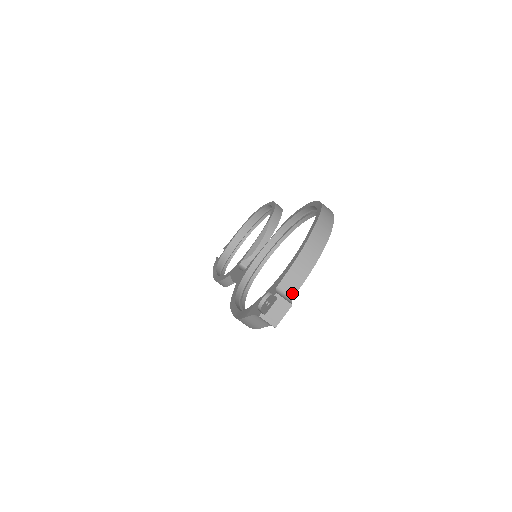
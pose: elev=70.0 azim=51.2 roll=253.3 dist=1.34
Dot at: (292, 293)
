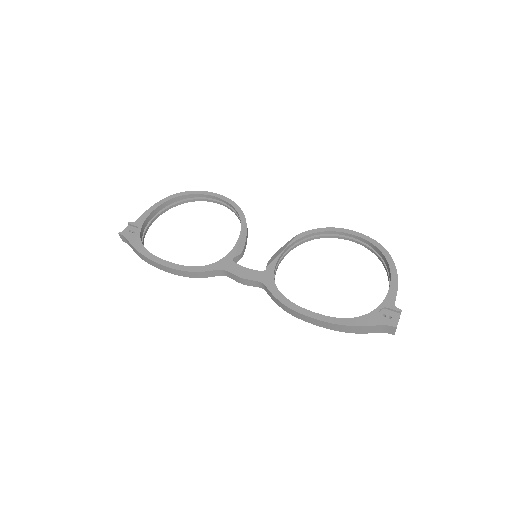
Dot at: occluded
